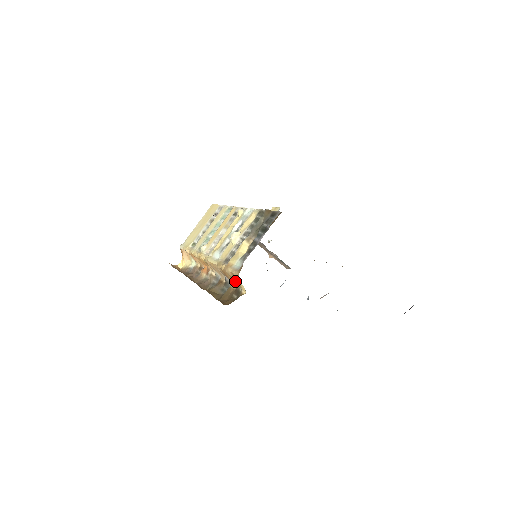
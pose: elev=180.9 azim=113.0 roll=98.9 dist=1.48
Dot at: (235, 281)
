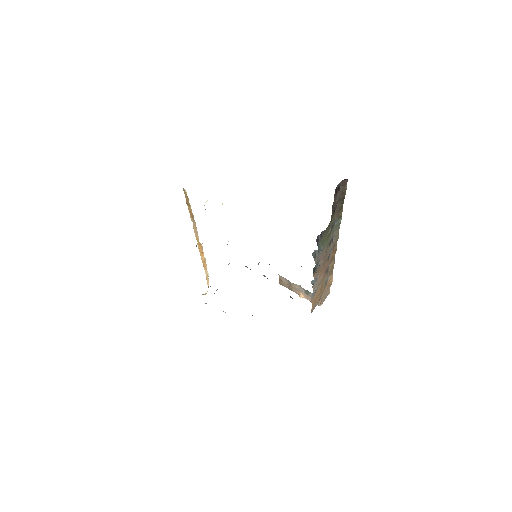
Dot at: (188, 201)
